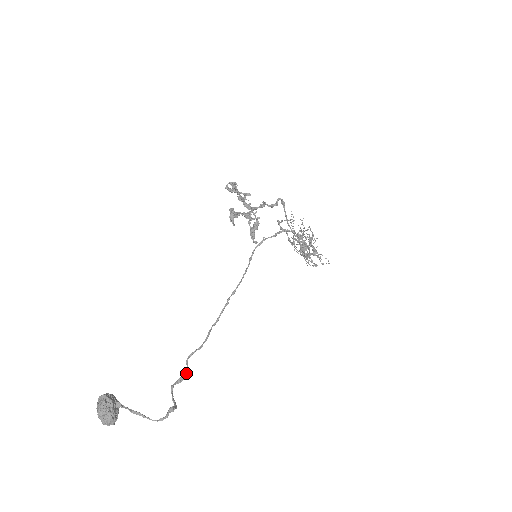
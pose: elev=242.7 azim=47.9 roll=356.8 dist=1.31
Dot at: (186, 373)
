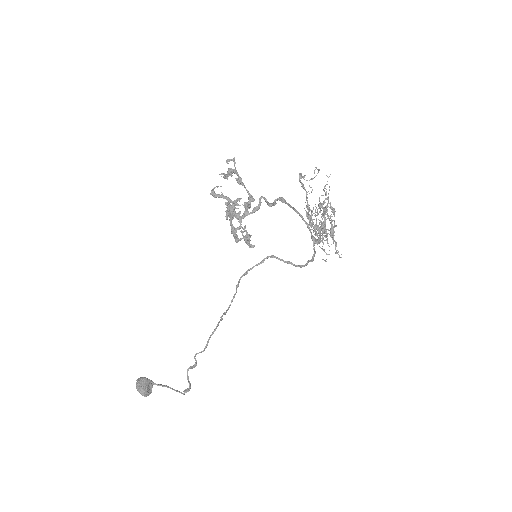
Dot at: (195, 365)
